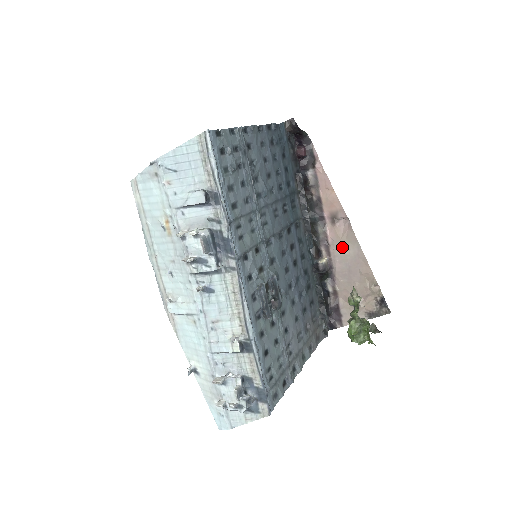
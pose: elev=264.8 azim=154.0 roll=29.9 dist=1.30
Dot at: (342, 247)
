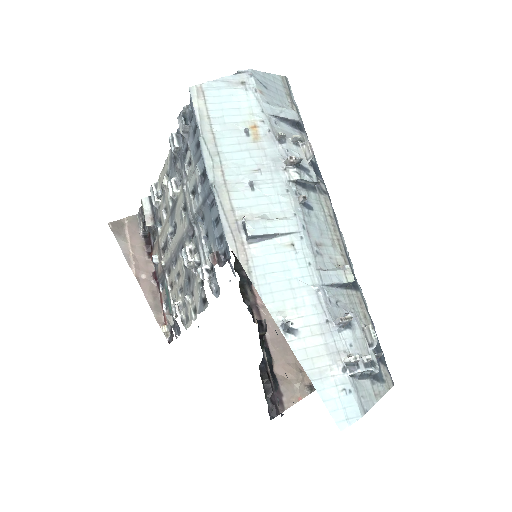
Dot at: occluded
